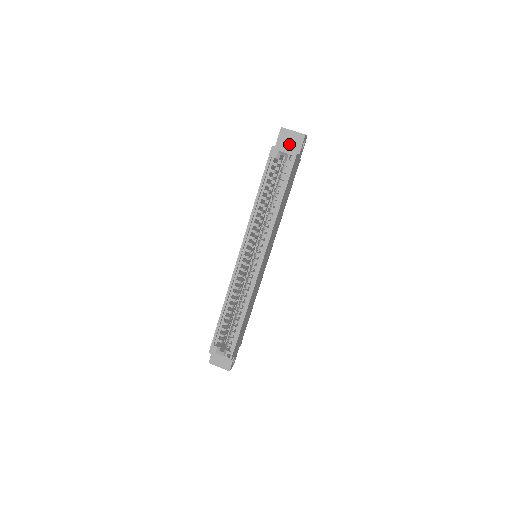
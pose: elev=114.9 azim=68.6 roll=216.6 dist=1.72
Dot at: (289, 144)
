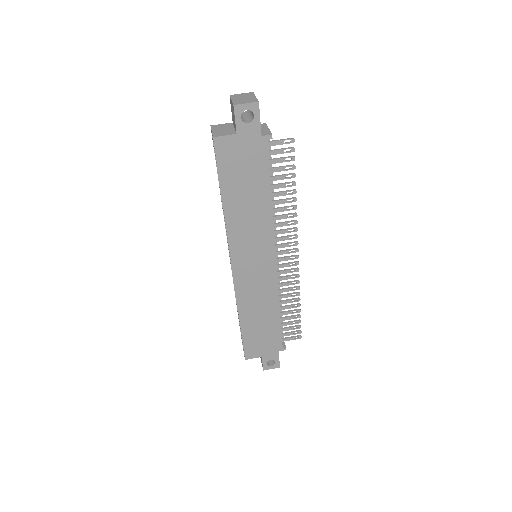
Dot at: (233, 119)
